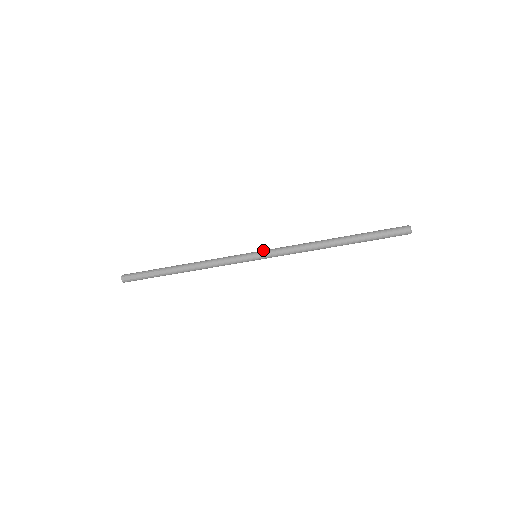
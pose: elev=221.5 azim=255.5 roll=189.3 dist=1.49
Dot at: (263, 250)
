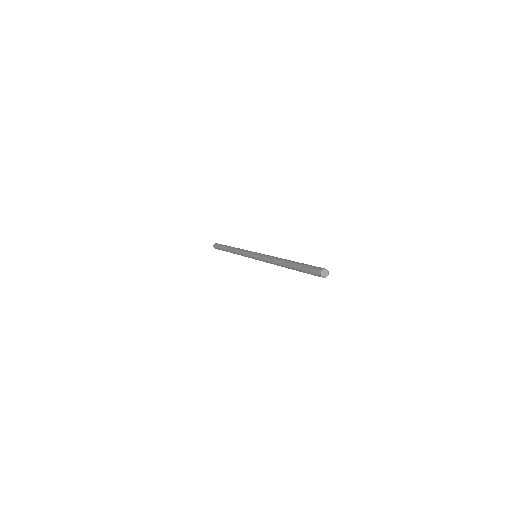
Dot at: (257, 253)
